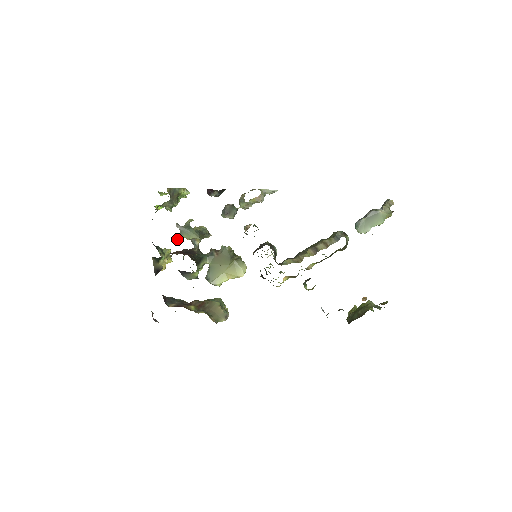
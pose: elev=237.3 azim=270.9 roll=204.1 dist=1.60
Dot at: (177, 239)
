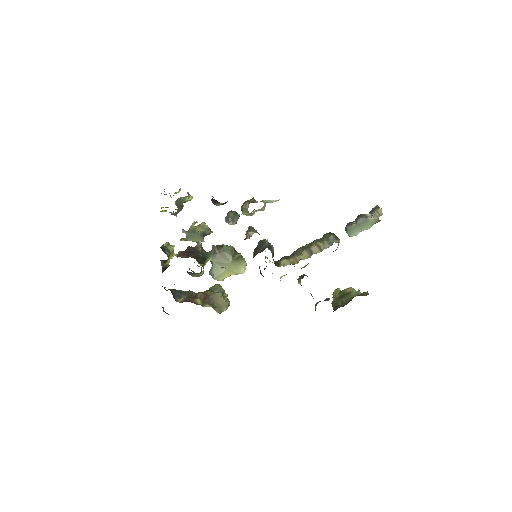
Dot at: (182, 240)
